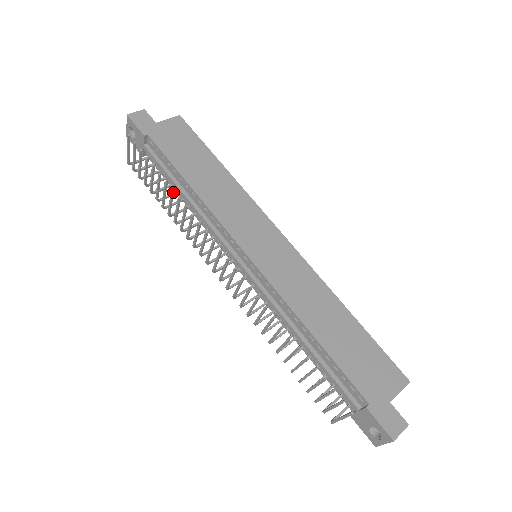
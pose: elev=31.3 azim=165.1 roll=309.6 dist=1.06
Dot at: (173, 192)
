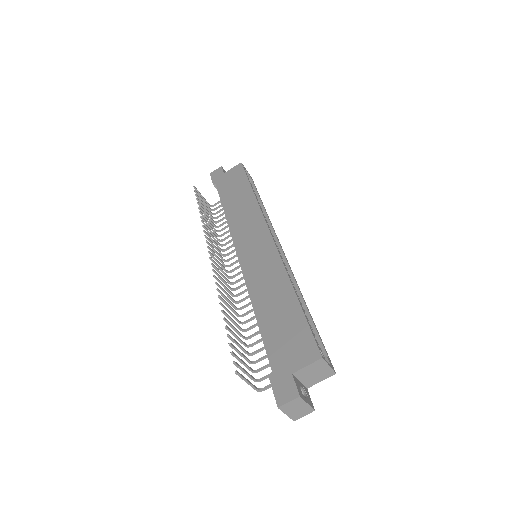
Dot at: (202, 218)
